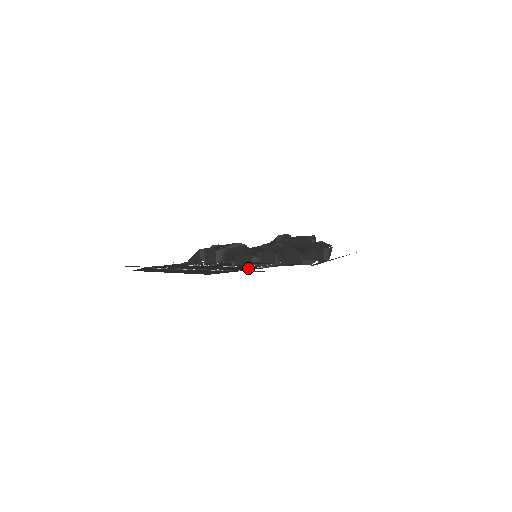
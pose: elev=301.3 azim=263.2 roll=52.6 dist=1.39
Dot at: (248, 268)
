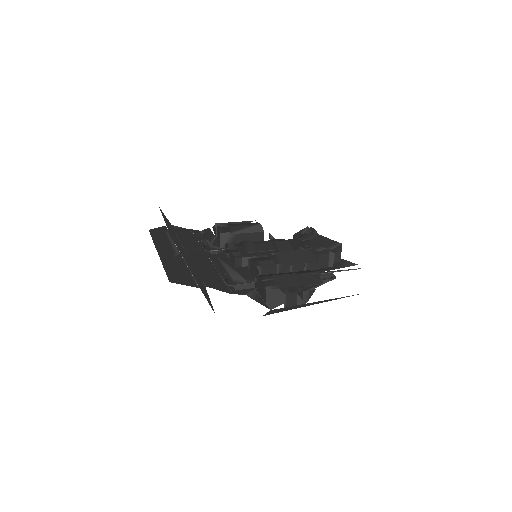
Dot at: (216, 283)
